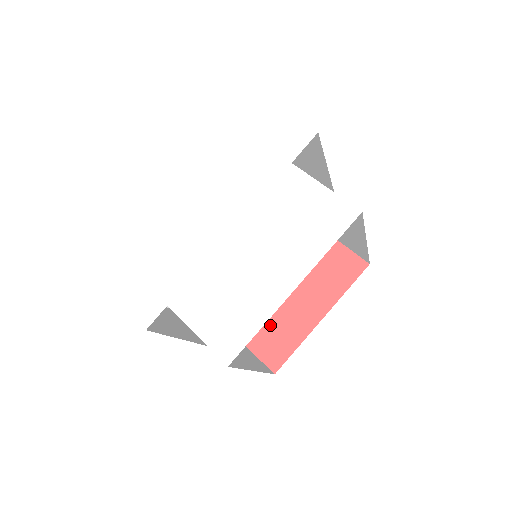
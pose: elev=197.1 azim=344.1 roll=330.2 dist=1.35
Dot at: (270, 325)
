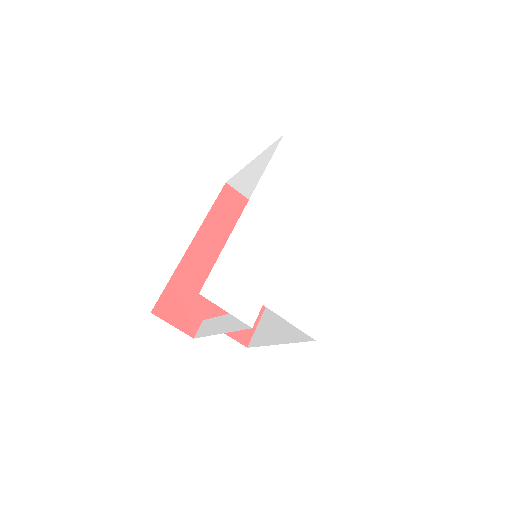
Dot at: occluded
